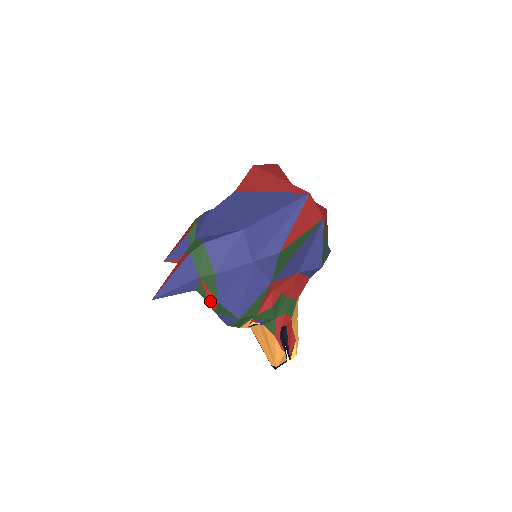
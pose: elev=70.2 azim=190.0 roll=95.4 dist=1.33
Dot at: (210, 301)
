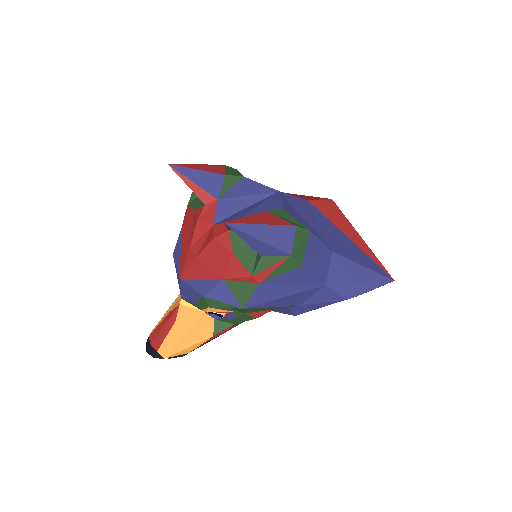
Dot at: (256, 275)
